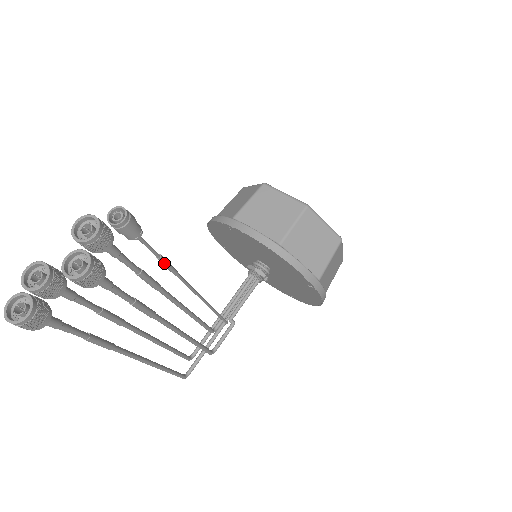
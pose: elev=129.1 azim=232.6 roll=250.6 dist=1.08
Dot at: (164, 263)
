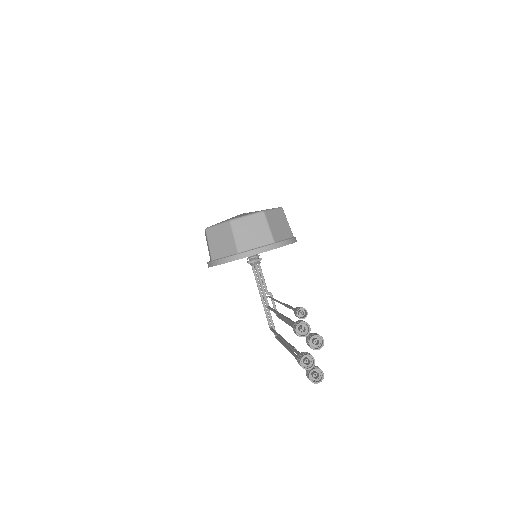
Dot at: occluded
